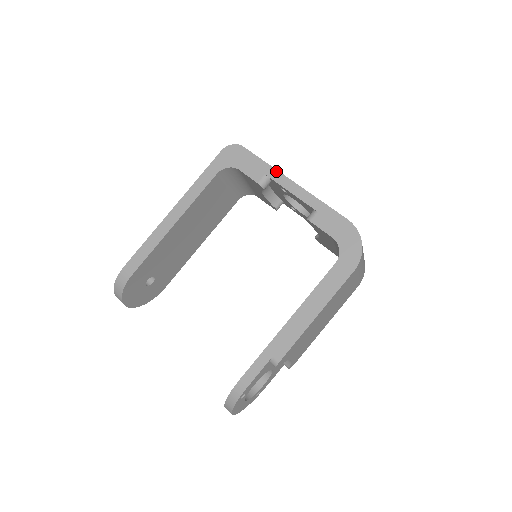
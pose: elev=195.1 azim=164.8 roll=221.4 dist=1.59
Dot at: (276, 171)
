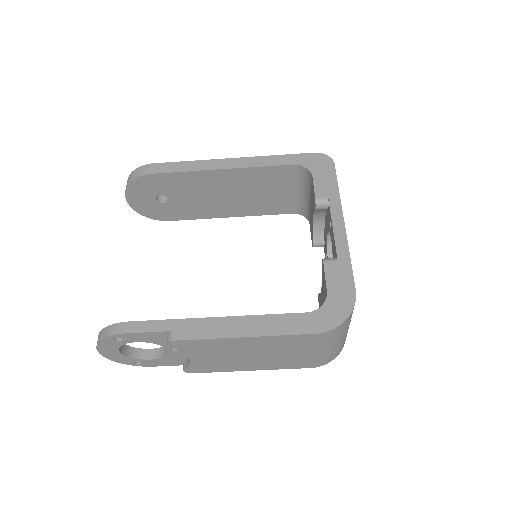
Dot at: (339, 202)
